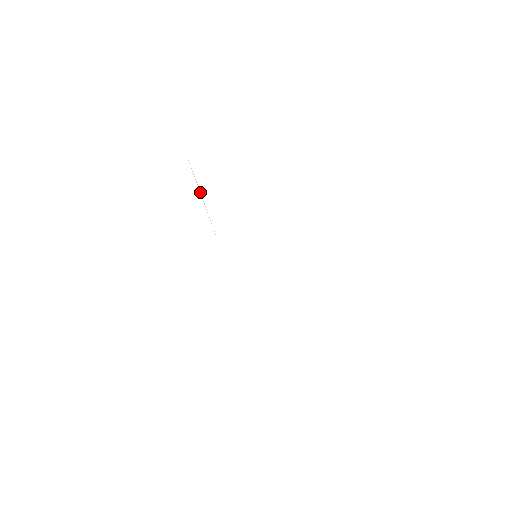
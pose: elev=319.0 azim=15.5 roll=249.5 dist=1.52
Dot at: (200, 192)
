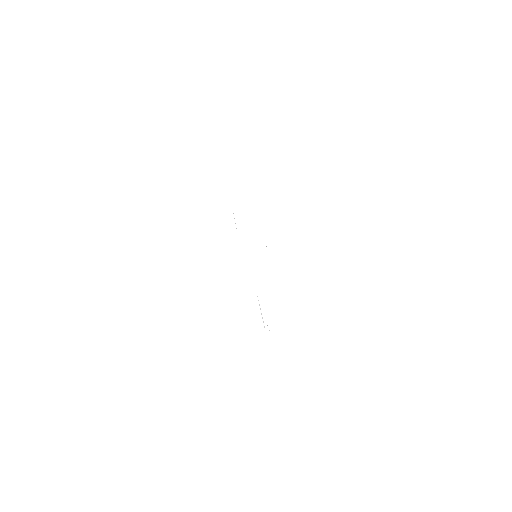
Dot at: (233, 214)
